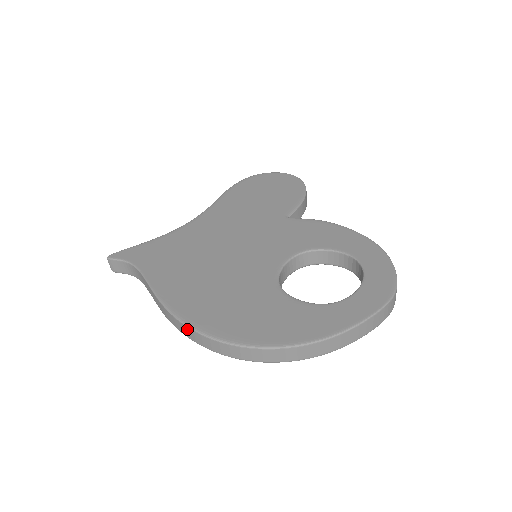
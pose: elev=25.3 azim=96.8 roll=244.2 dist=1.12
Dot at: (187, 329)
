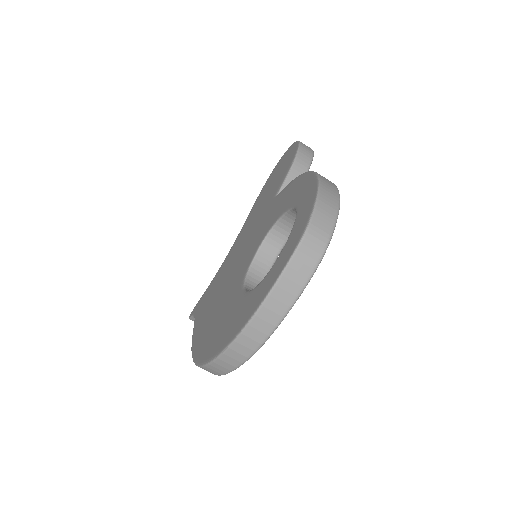
Dot at: occluded
